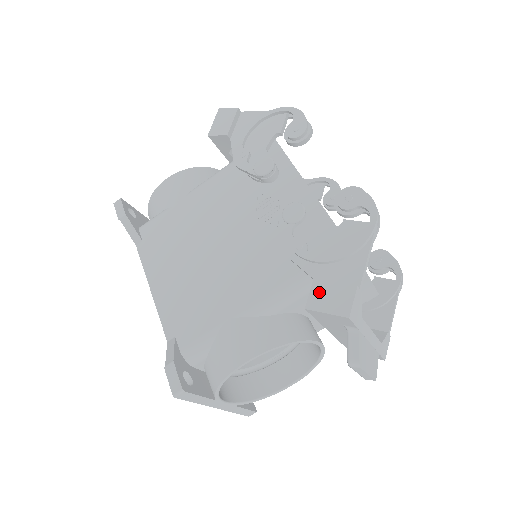
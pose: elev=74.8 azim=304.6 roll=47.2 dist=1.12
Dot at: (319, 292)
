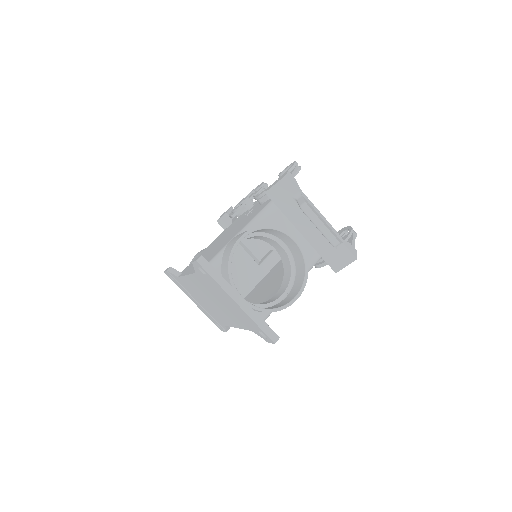
Dot at: (271, 185)
